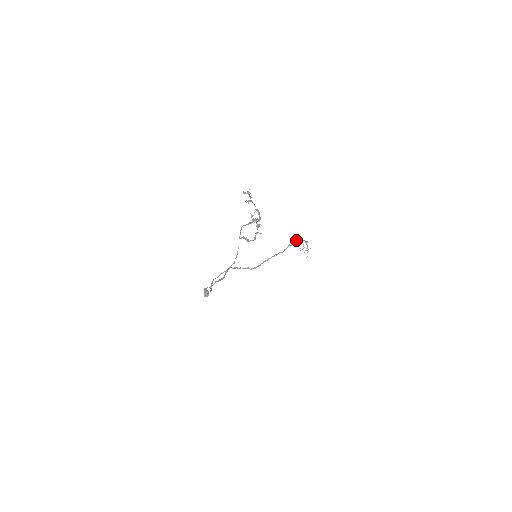
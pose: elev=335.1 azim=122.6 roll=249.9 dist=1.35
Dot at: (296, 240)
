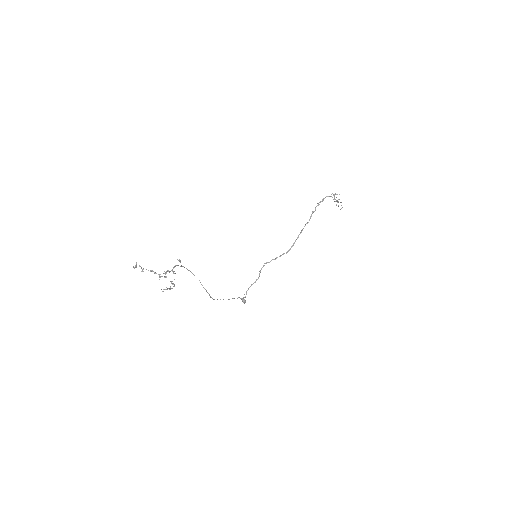
Dot at: (318, 203)
